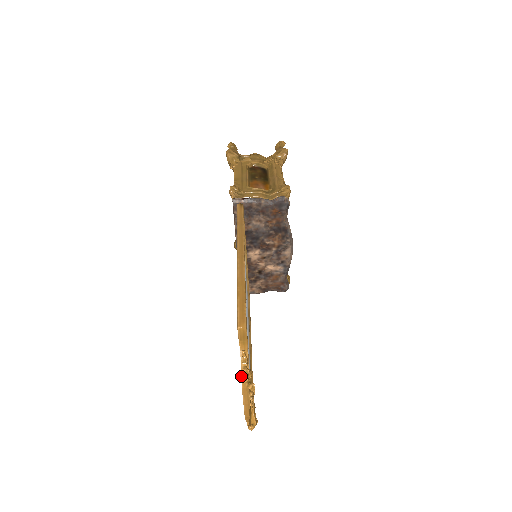
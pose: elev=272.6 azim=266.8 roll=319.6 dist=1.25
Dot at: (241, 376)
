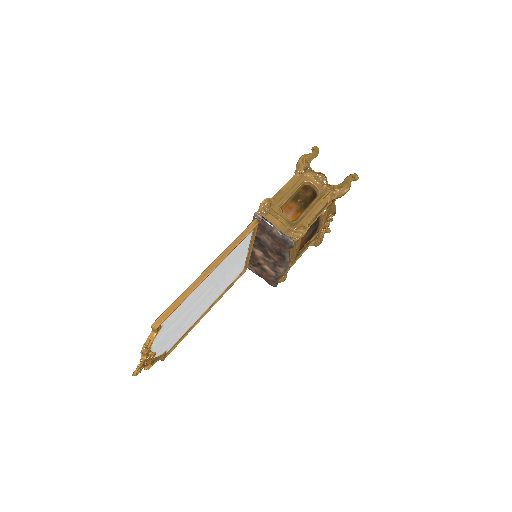
Dot at: occluded
